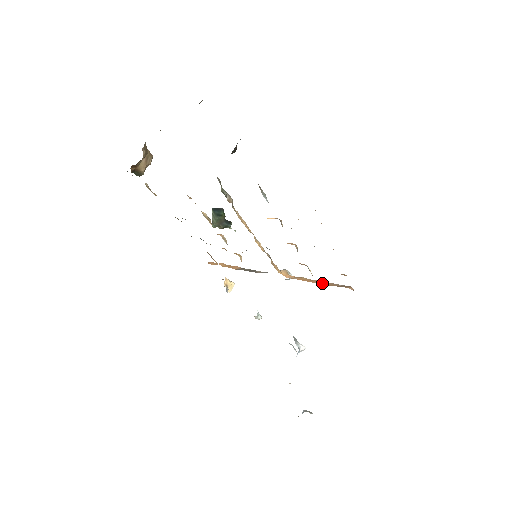
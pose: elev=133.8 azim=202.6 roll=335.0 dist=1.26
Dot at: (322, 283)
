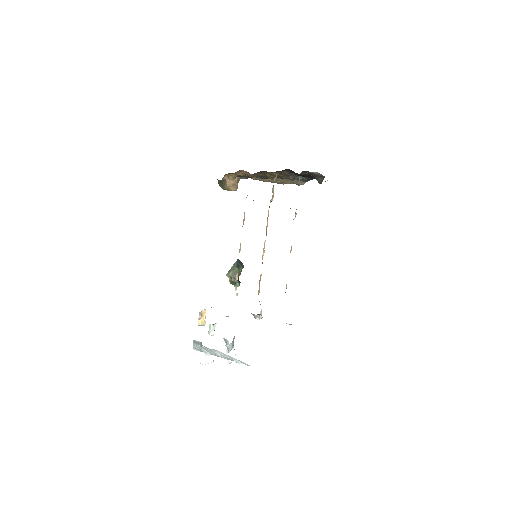
Dot at: occluded
